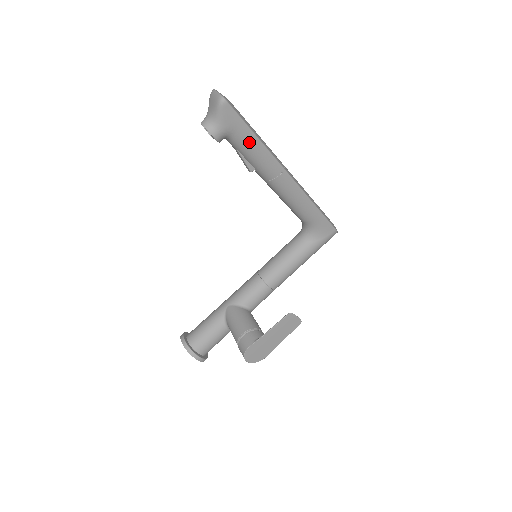
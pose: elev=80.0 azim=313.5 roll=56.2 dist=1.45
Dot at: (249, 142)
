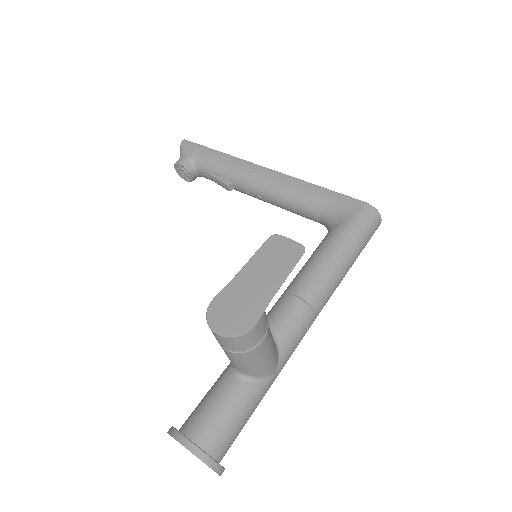
Dot at: (212, 157)
